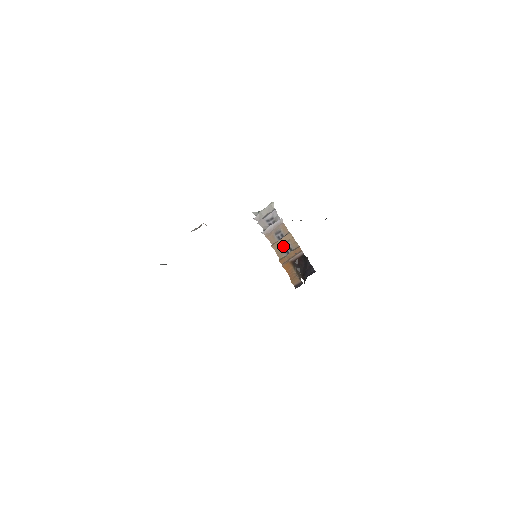
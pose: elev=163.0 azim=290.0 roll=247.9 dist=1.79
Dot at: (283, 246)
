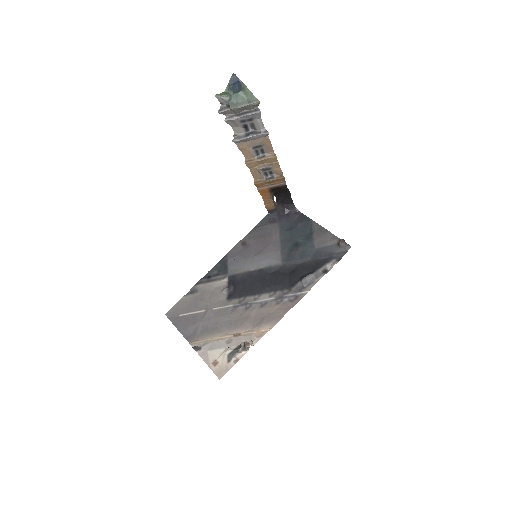
Dot at: (262, 169)
